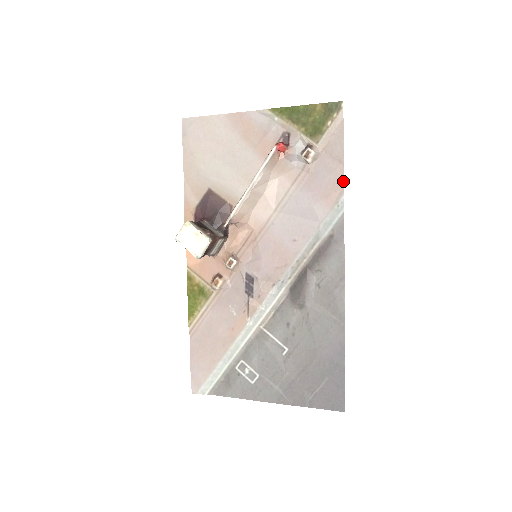
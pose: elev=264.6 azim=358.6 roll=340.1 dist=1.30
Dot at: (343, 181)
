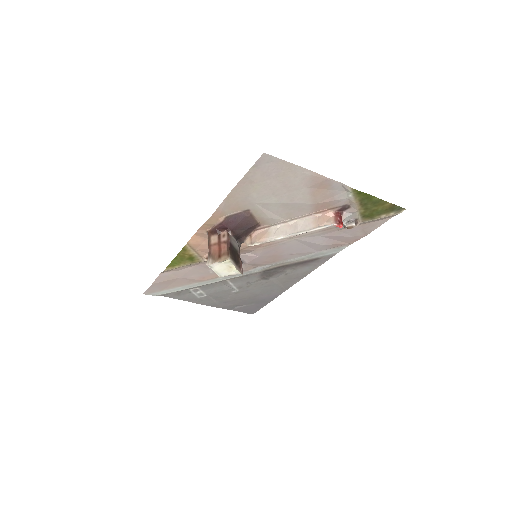
Dot at: (355, 241)
